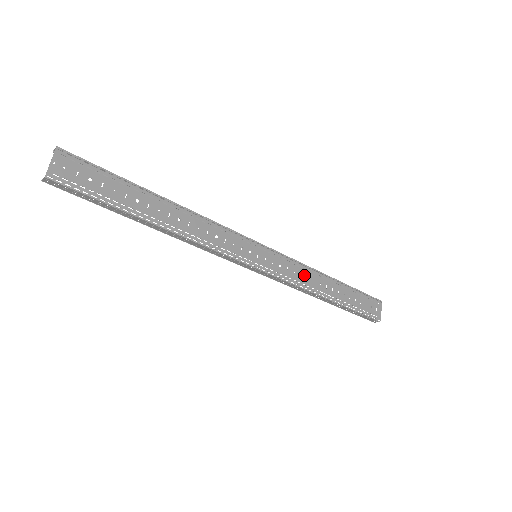
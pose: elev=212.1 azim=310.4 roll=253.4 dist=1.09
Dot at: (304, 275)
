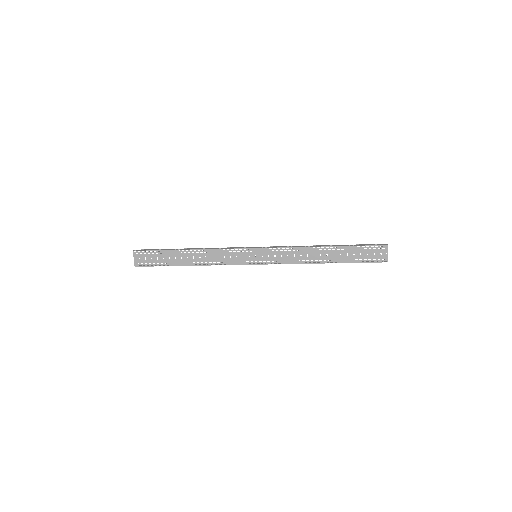
Dot at: (297, 254)
